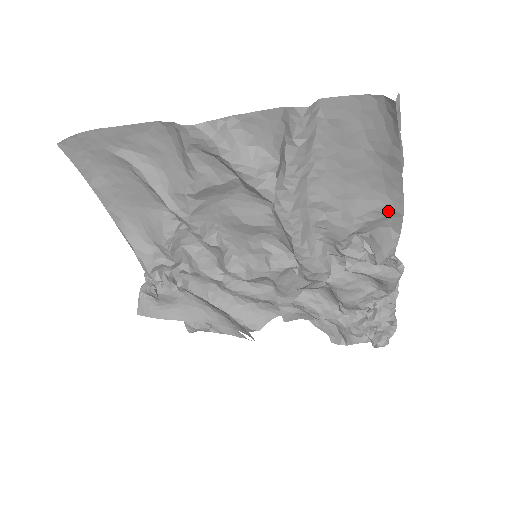
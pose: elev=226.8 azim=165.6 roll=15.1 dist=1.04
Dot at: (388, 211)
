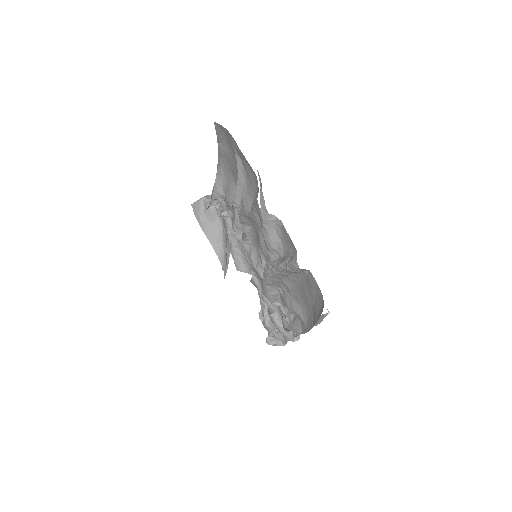
Dot at: (303, 324)
